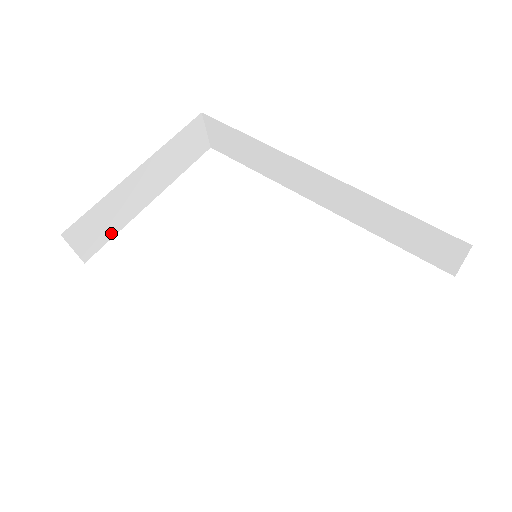
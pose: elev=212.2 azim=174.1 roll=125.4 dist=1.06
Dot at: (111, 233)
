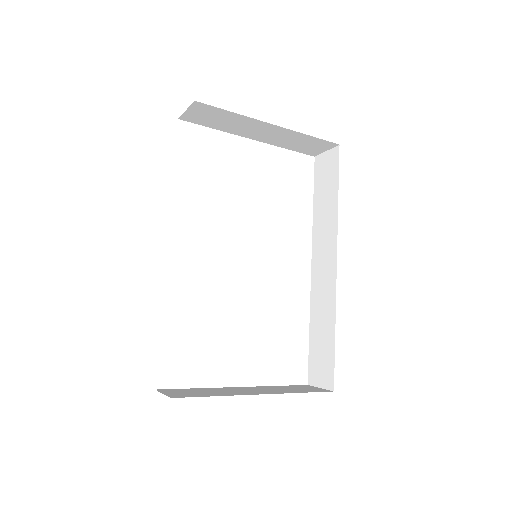
Dot at: (212, 125)
